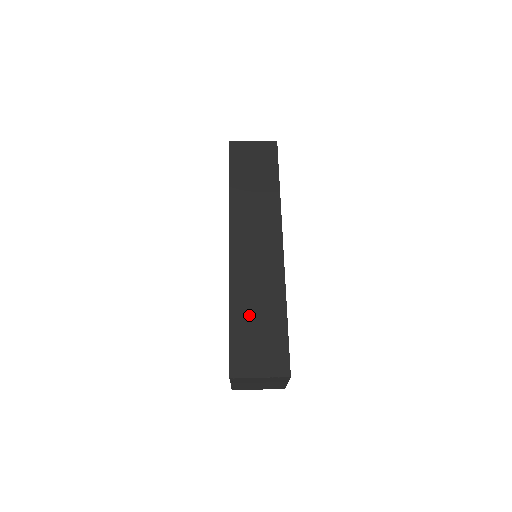
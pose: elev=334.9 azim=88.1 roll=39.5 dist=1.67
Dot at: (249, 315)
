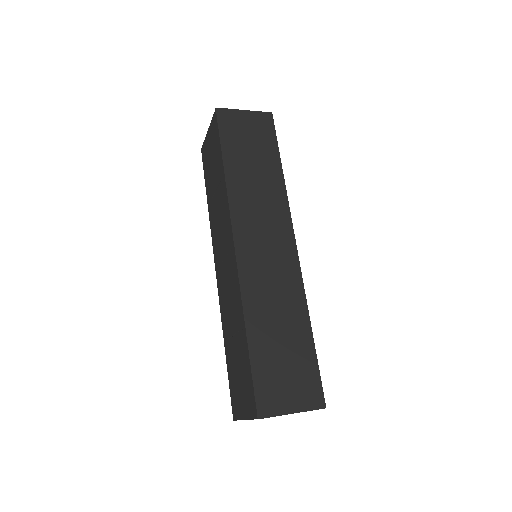
Dot at: (270, 336)
